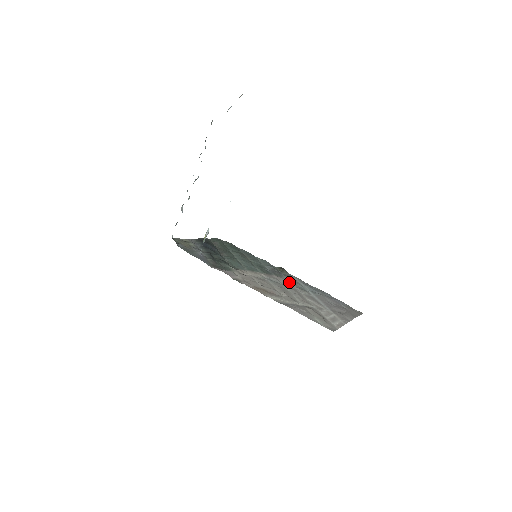
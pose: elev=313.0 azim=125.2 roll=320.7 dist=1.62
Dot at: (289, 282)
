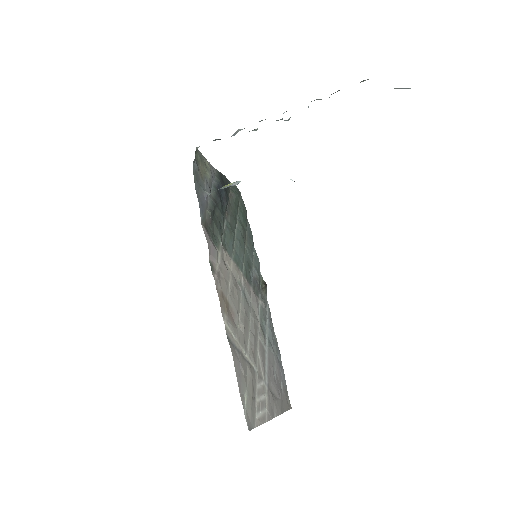
Dot at: (259, 310)
